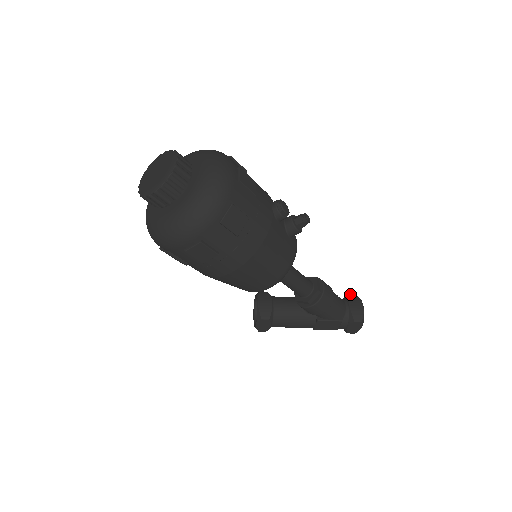
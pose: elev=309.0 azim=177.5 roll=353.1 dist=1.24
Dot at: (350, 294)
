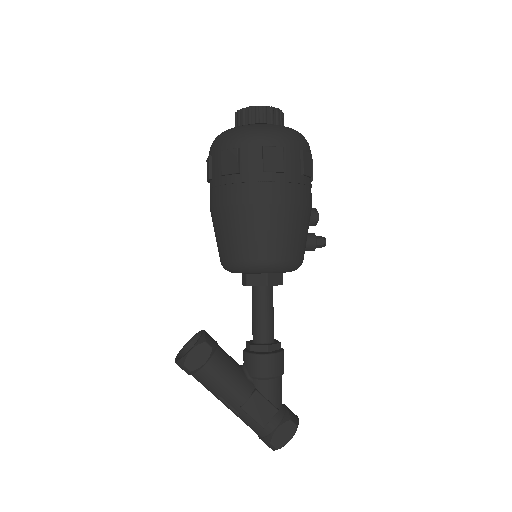
Dot at: occluded
